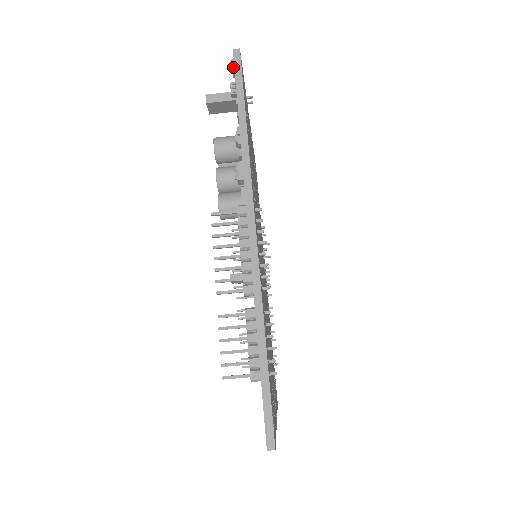
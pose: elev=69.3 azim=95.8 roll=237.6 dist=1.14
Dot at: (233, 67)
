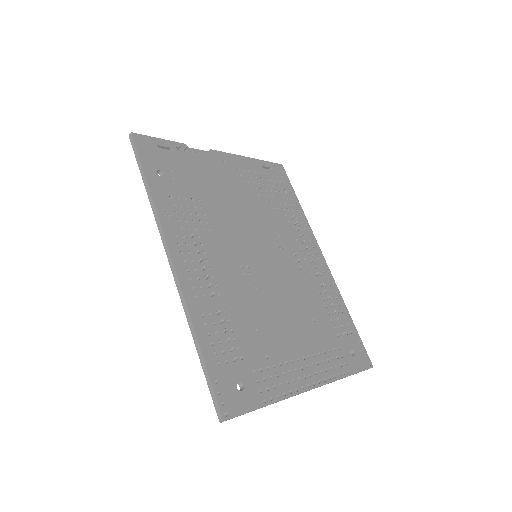
Dot at: occluded
